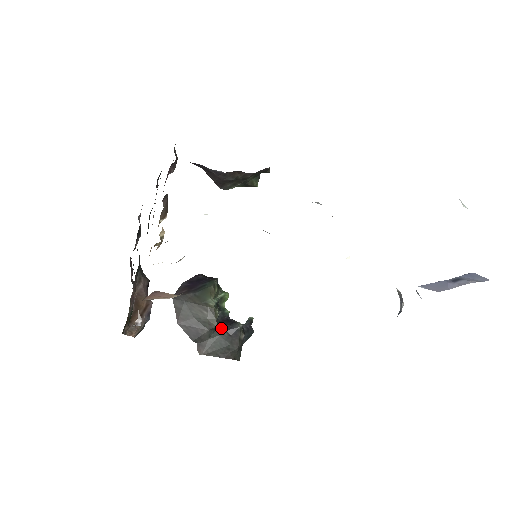
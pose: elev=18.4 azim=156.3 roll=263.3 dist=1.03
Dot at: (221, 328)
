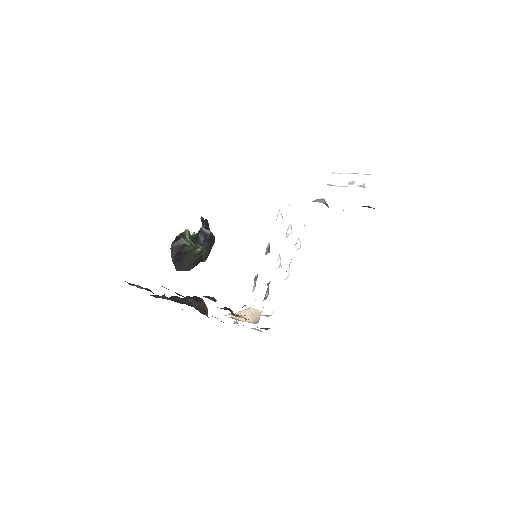
Dot at: (203, 245)
